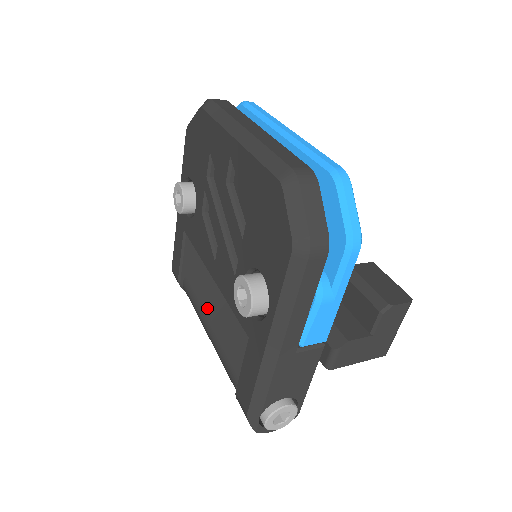
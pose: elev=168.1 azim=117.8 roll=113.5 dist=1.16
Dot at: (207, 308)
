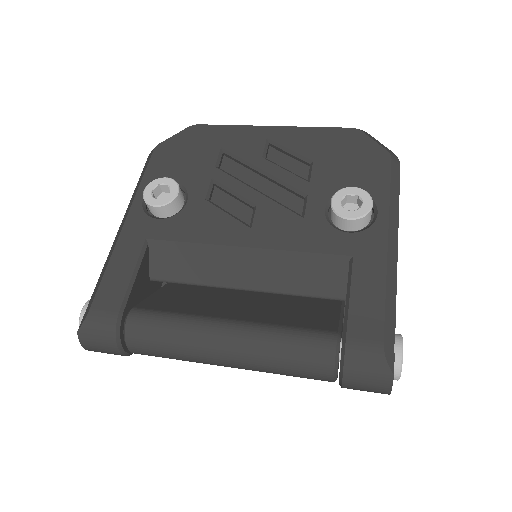
Dot at: (209, 314)
